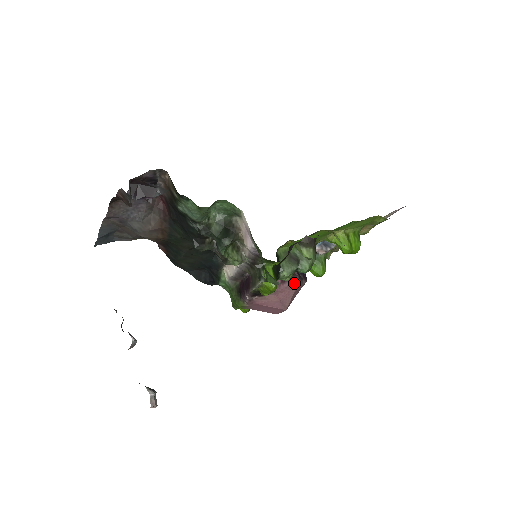
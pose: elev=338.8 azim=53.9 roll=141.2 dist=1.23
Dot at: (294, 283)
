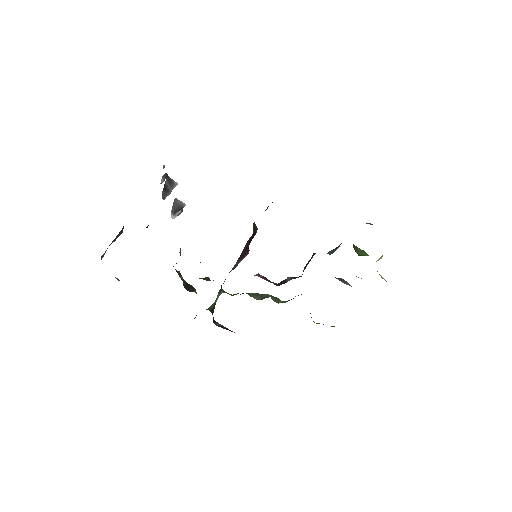
Dot at: (273, 283)
